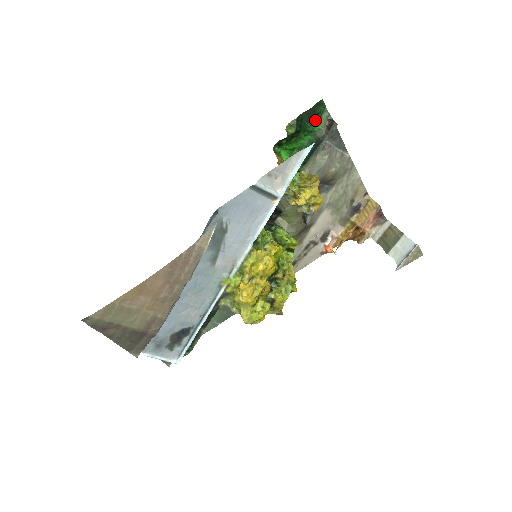
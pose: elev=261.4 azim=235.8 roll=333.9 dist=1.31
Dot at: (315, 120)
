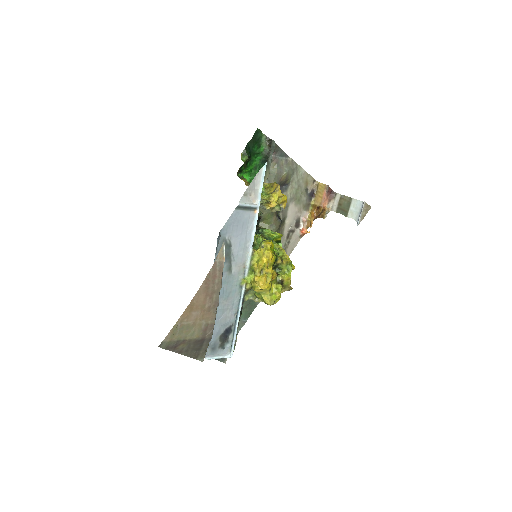
Dot at: (258, 144)
